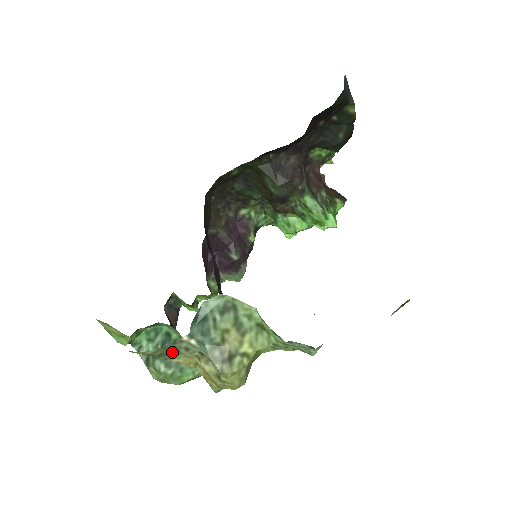
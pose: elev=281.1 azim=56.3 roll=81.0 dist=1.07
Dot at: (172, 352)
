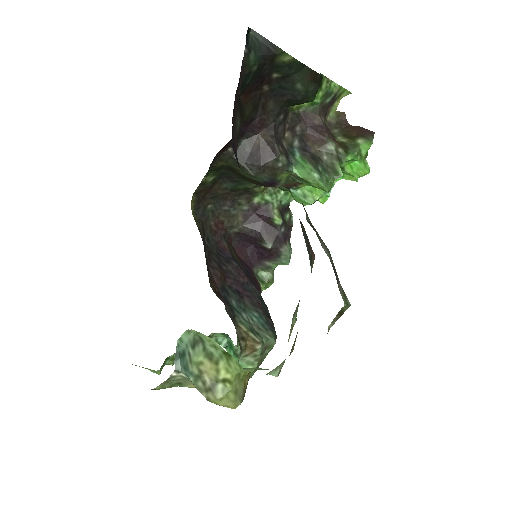
Dot at: (179, 382)
